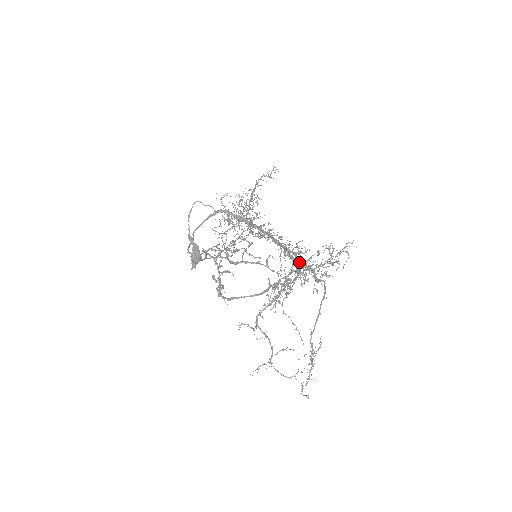
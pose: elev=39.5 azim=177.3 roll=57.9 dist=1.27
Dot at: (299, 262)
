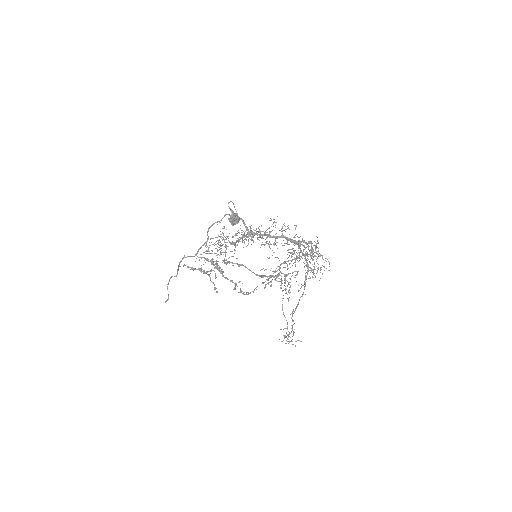
Dot at: (312, 247)
